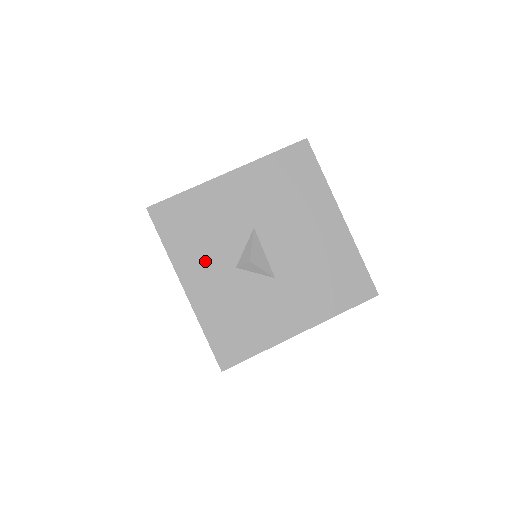
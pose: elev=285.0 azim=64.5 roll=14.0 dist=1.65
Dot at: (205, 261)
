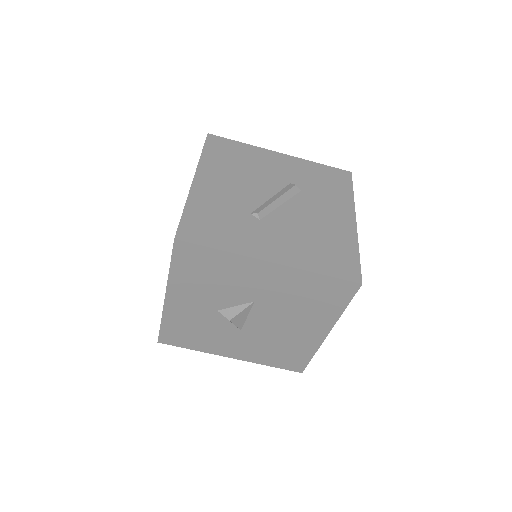
Dot at: (196, 295)
